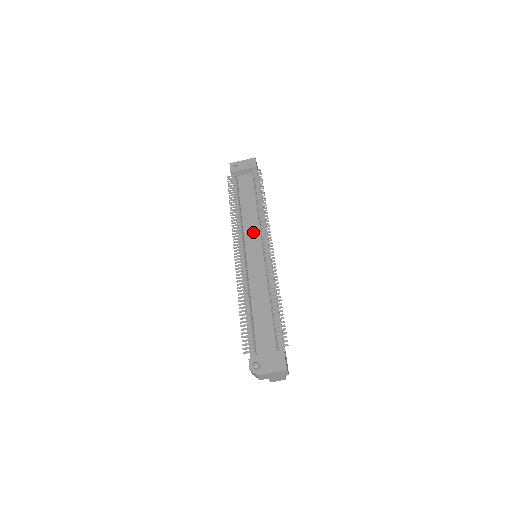
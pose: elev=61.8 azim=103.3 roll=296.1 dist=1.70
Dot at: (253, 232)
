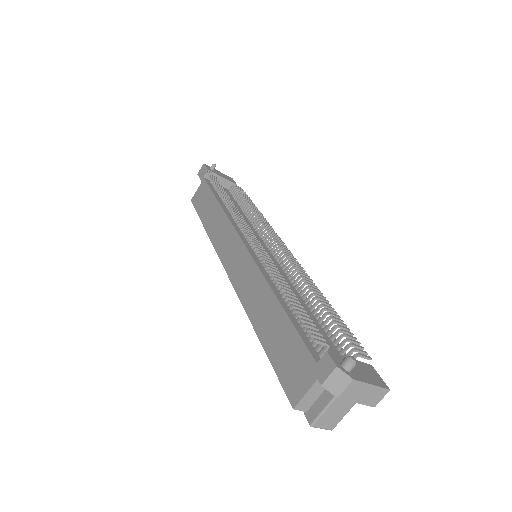
Dot at: occluded
